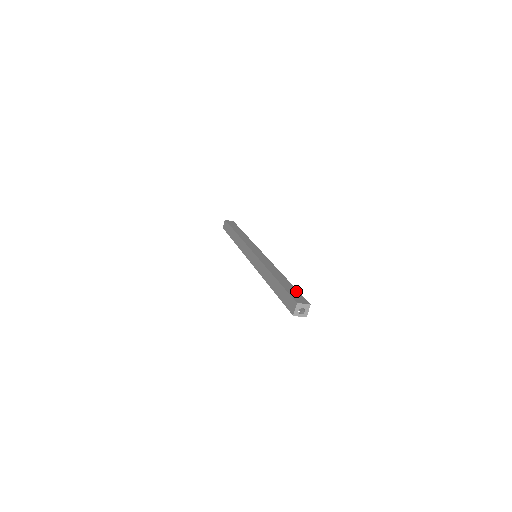
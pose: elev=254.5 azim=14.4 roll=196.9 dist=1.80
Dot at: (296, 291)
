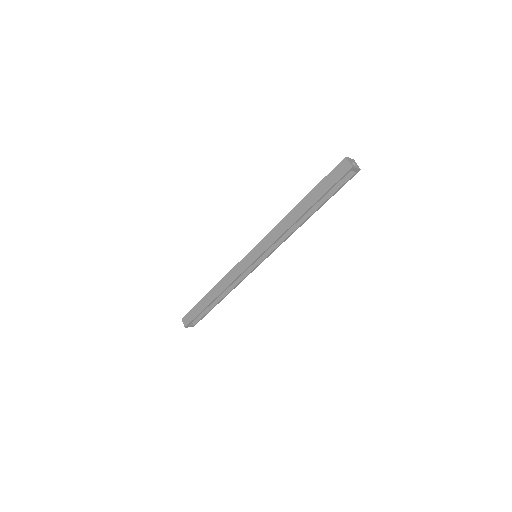
Dot at: occluded
